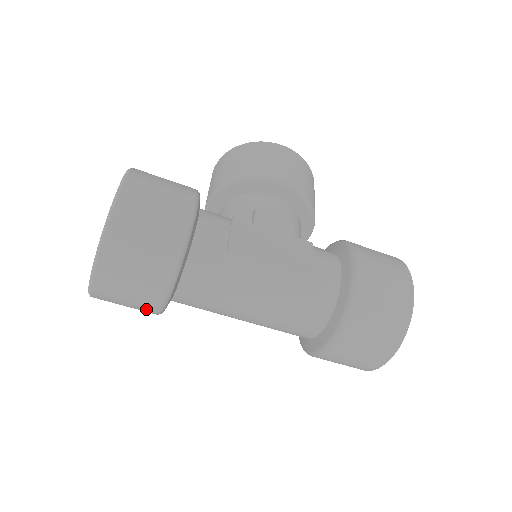
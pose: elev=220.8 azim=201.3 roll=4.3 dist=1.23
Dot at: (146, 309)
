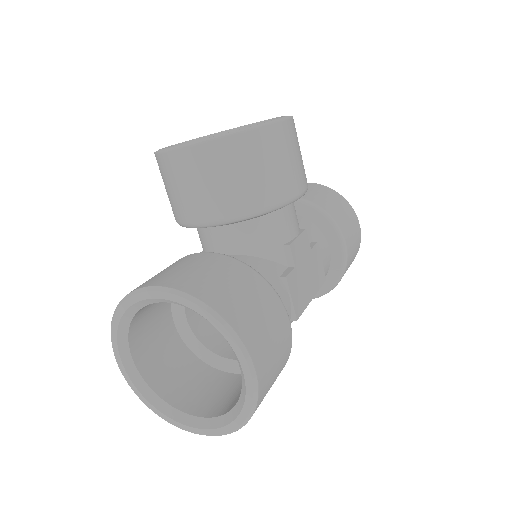
Dot at: occluded
